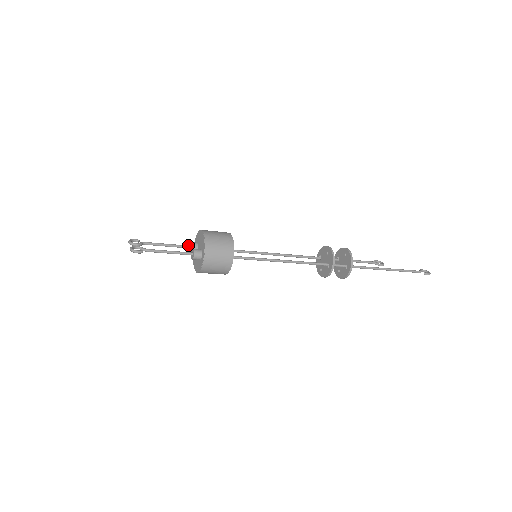
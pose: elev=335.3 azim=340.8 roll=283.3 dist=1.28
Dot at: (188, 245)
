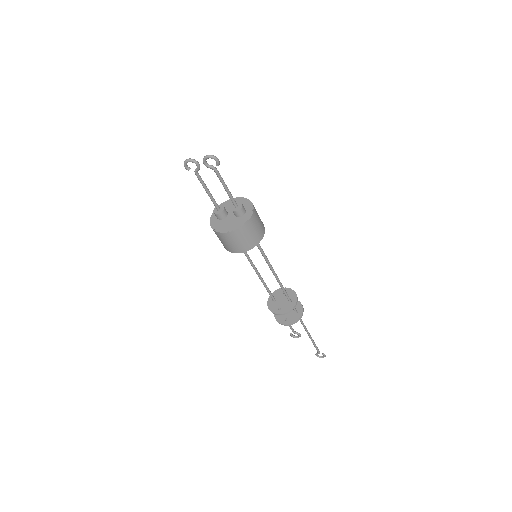
Dot at: (216, 208)
